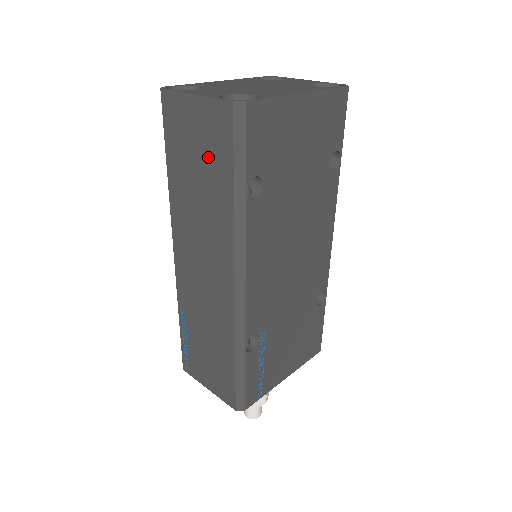
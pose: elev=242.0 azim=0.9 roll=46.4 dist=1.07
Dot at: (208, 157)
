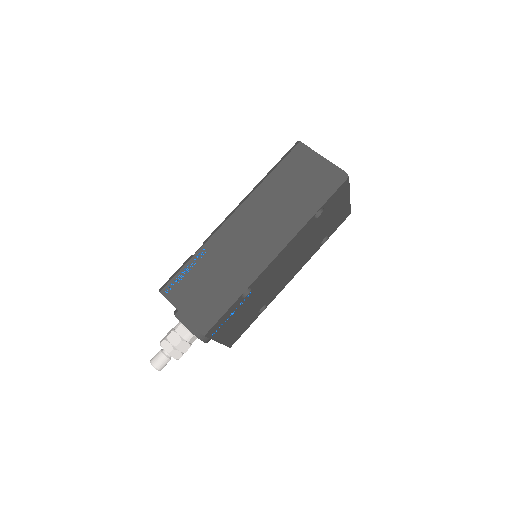
Dot at: (309, 184)
